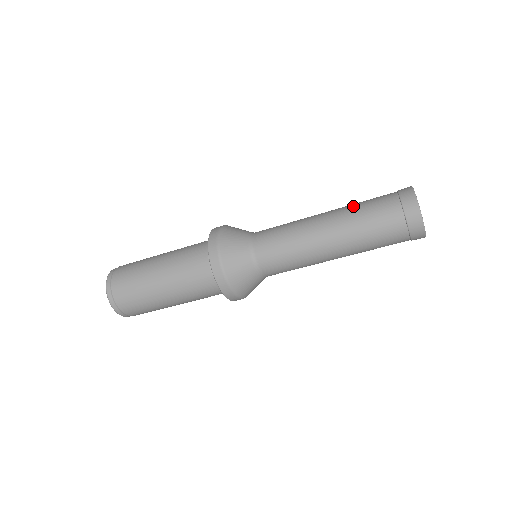
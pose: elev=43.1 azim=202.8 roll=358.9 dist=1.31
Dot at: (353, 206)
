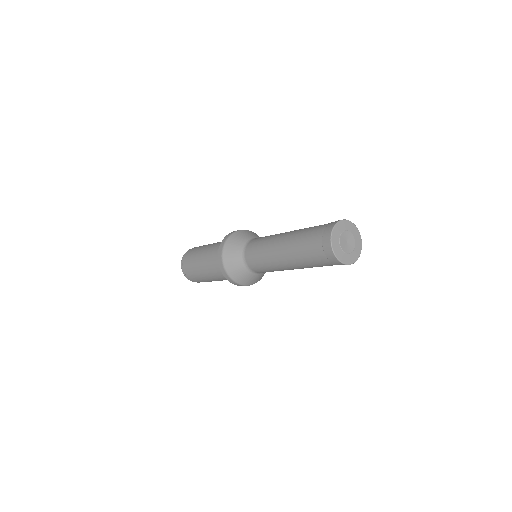
Dot at: (299, 234)
